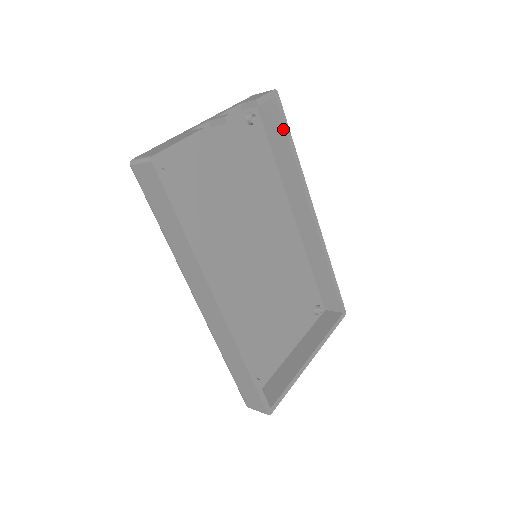
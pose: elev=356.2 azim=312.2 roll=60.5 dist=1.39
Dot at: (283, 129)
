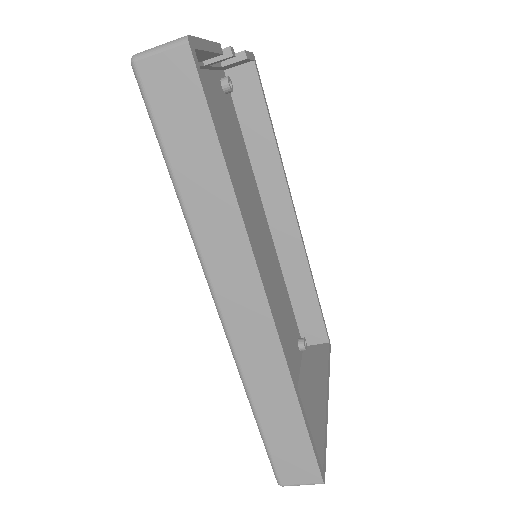
Dot at: (262, 103)
